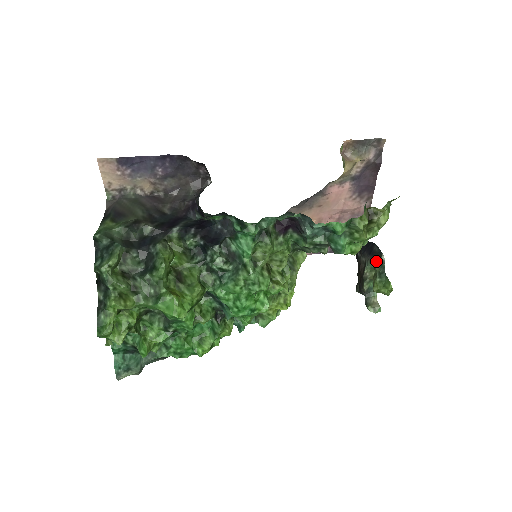
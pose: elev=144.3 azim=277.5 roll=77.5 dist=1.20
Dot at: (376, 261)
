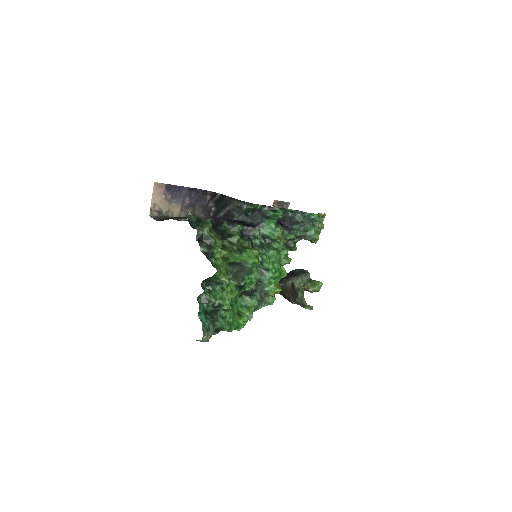
Dot at: (303, 275)
